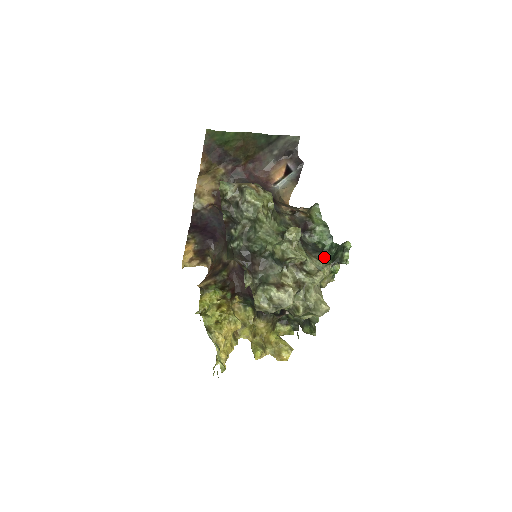
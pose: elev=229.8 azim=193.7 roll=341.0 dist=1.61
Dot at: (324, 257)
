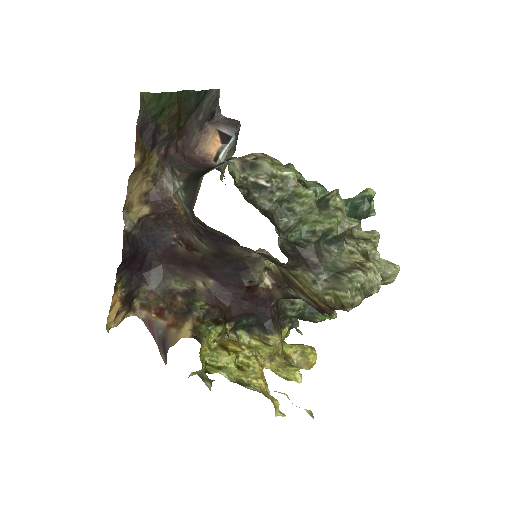
Dot at: occluded
